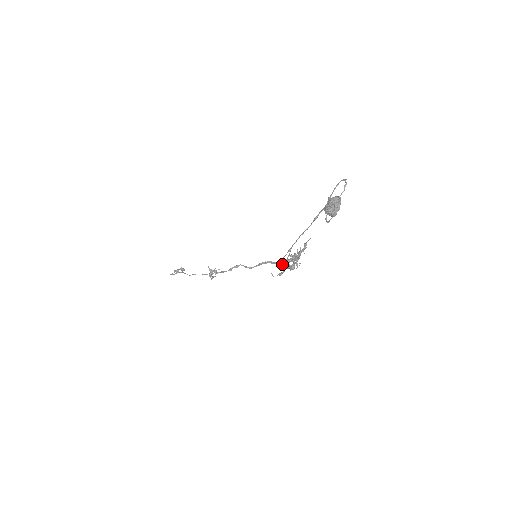
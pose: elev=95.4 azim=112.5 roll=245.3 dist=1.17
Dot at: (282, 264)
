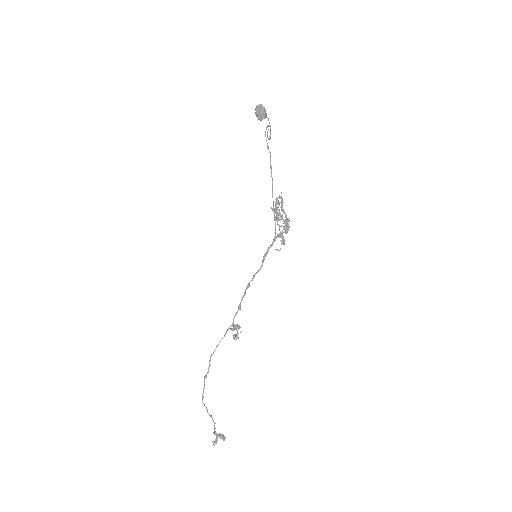
Dot at: (278, 234)
